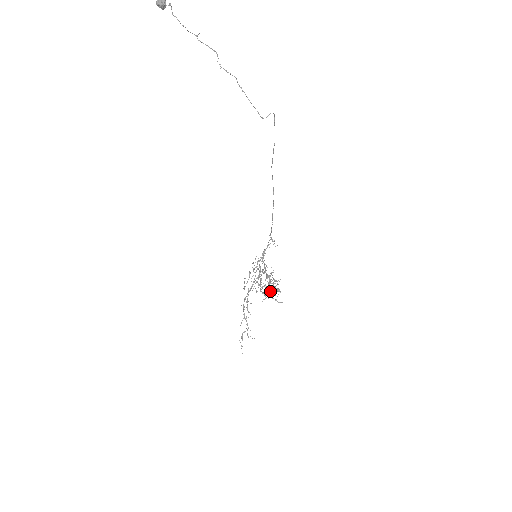
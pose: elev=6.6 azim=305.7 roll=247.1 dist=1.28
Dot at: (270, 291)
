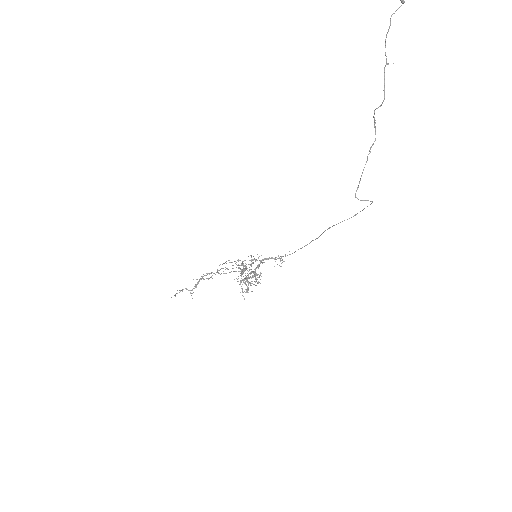
Dot at: occluded
